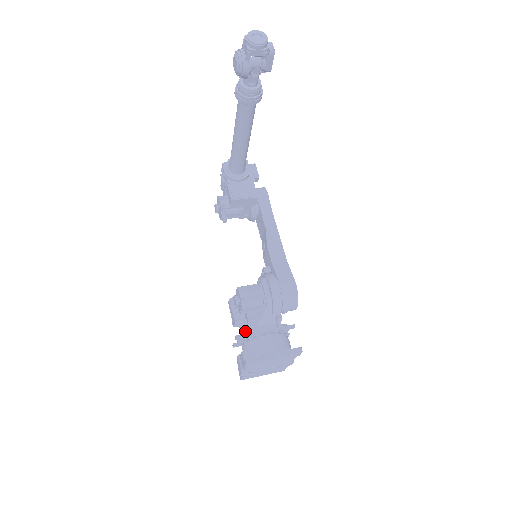
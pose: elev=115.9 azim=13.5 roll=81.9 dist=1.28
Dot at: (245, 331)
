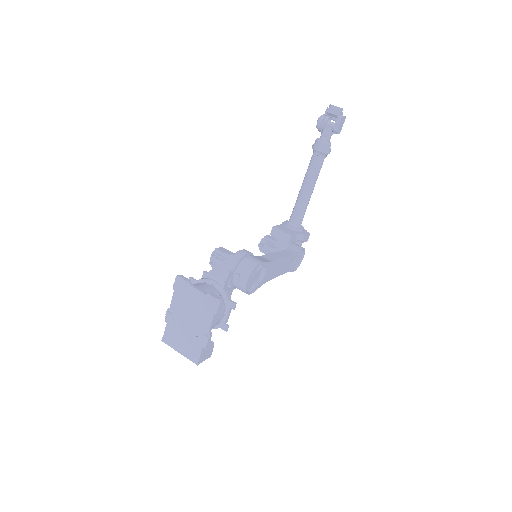
Dot at: (200, 279)
